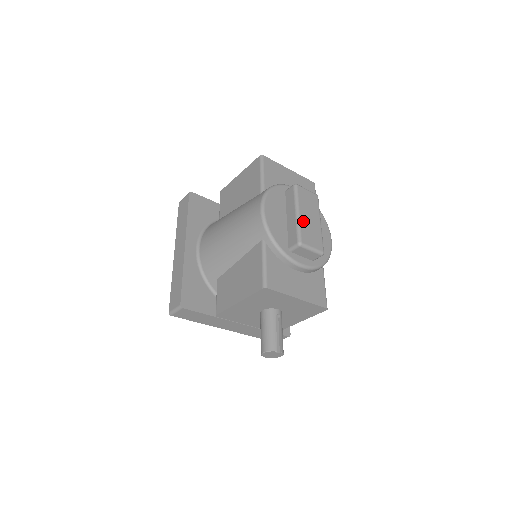
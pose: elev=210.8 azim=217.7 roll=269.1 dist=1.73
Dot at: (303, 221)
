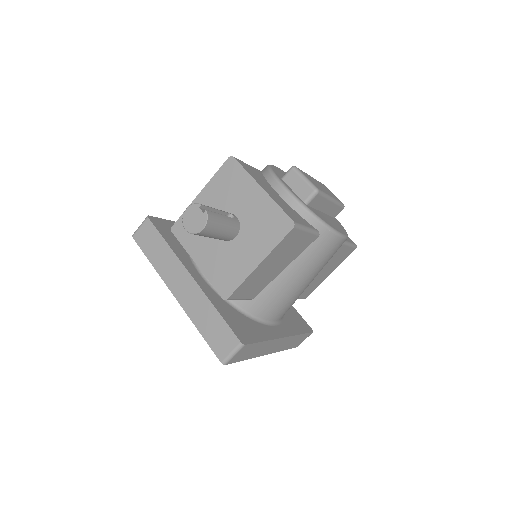
Dot at: (310, 177)
